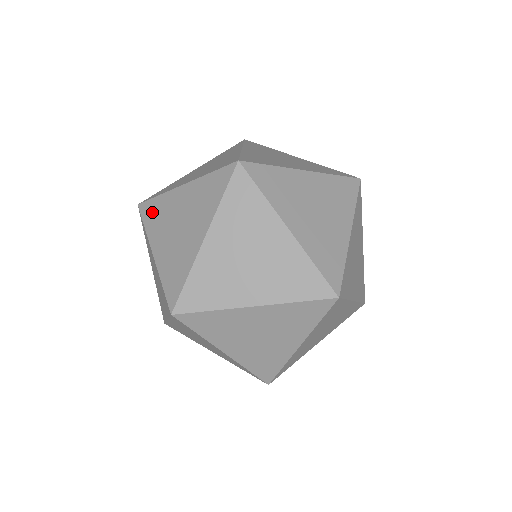
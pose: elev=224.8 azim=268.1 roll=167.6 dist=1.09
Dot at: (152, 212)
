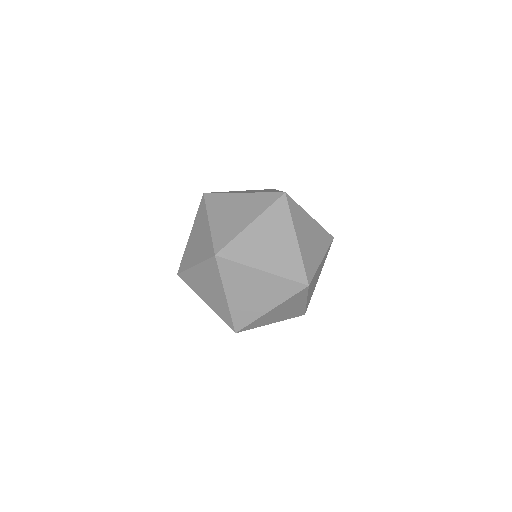
Dot at: occluded
